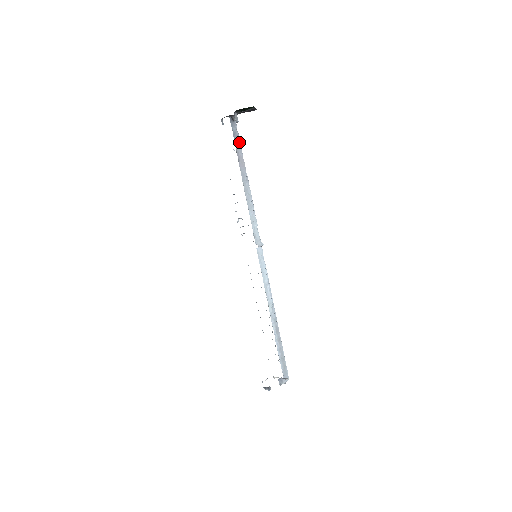
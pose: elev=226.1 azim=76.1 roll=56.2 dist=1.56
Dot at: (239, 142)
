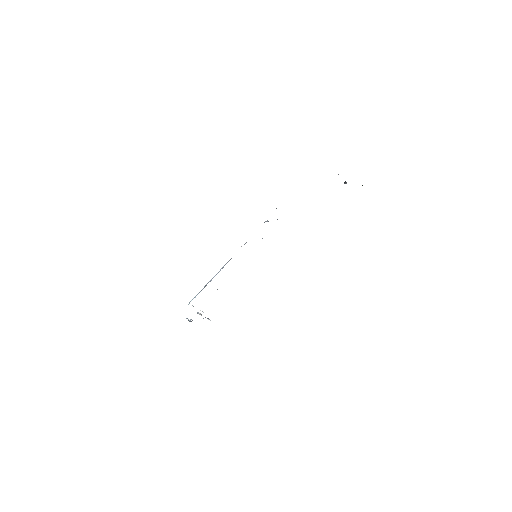
Dot at: occluded
